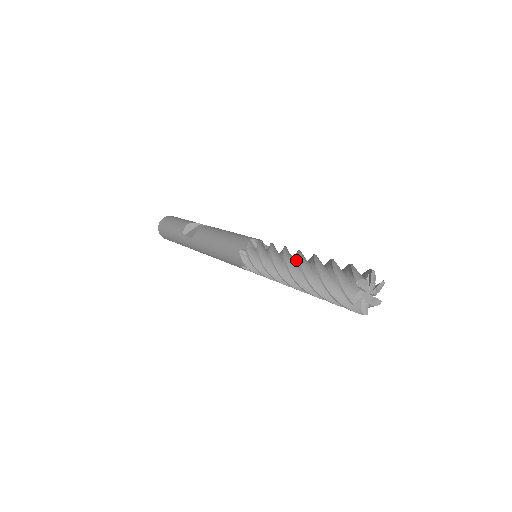
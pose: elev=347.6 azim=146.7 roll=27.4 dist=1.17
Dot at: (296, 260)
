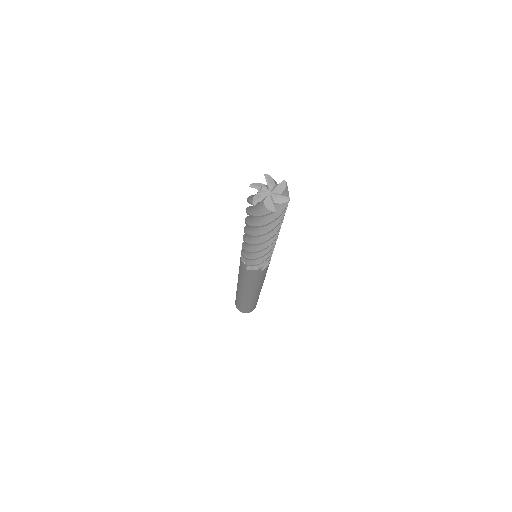
Dot at: occluded
